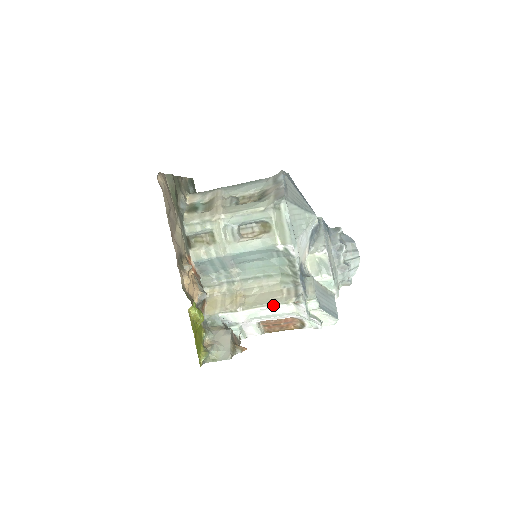
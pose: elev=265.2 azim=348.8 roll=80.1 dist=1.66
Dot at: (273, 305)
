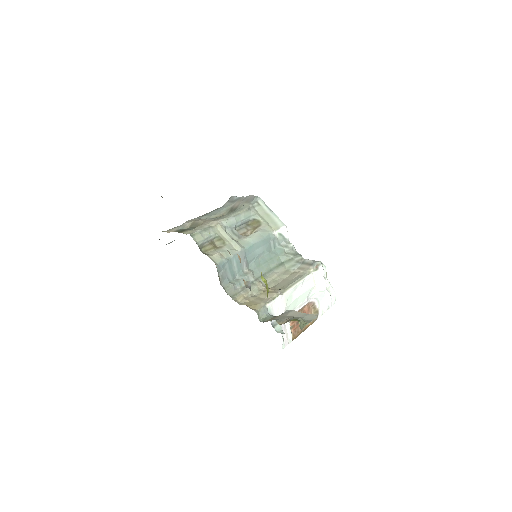
Dot at: (300, 280)
